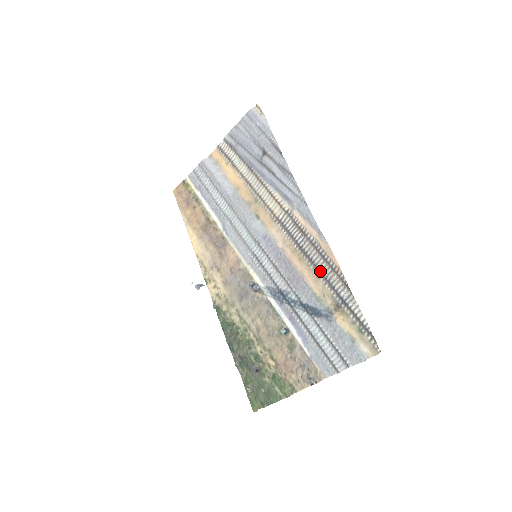
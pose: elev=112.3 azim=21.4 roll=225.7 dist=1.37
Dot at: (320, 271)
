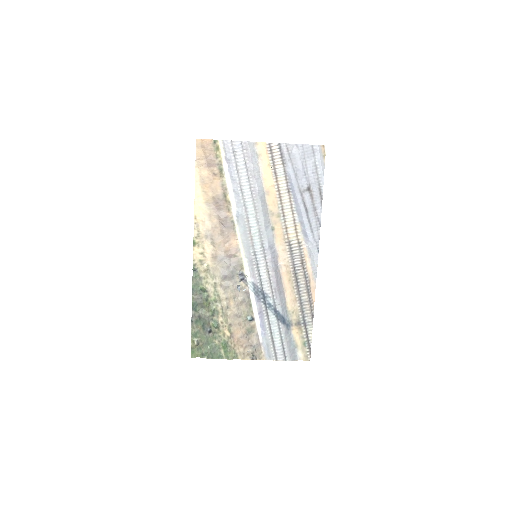
Dot at: (300, 297)
